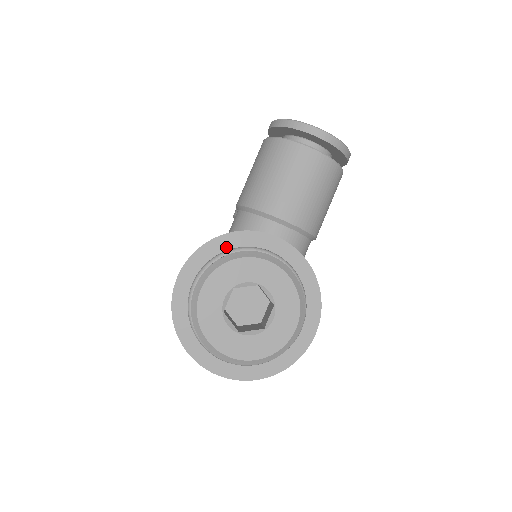
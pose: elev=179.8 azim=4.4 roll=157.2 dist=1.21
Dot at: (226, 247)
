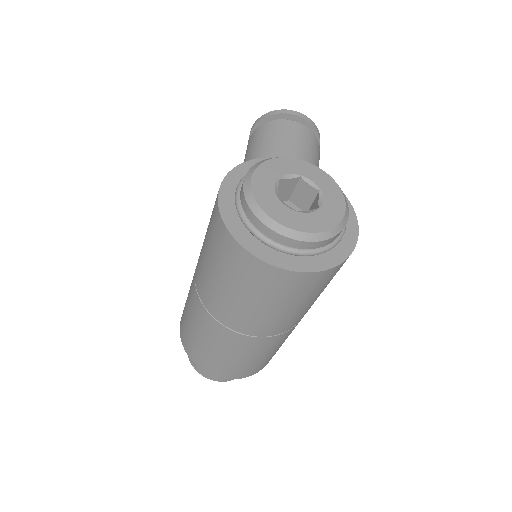
Dot at: occluded
